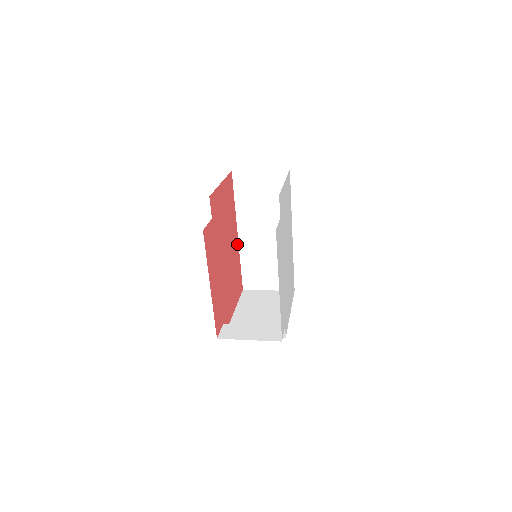
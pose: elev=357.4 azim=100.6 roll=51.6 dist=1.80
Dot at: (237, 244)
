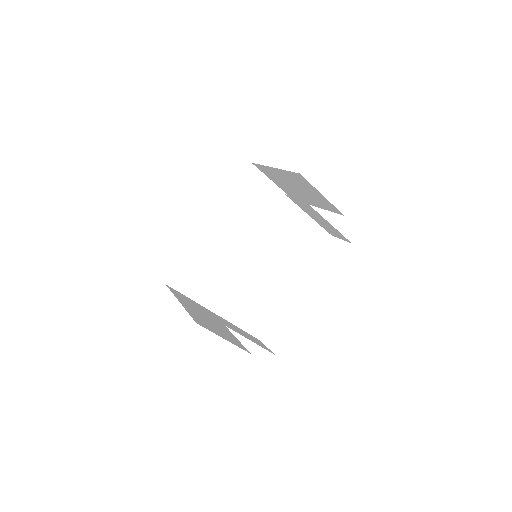
Dot at: occluded
